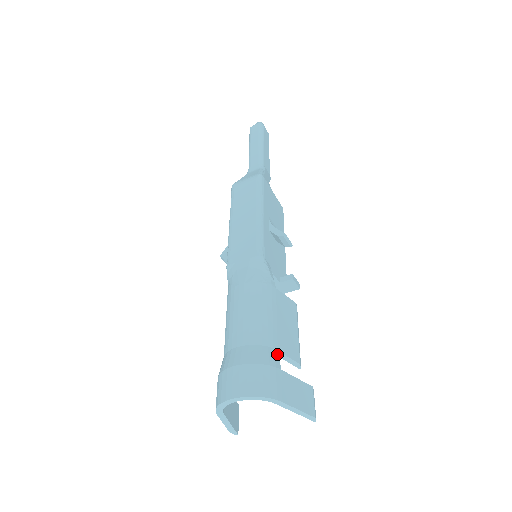
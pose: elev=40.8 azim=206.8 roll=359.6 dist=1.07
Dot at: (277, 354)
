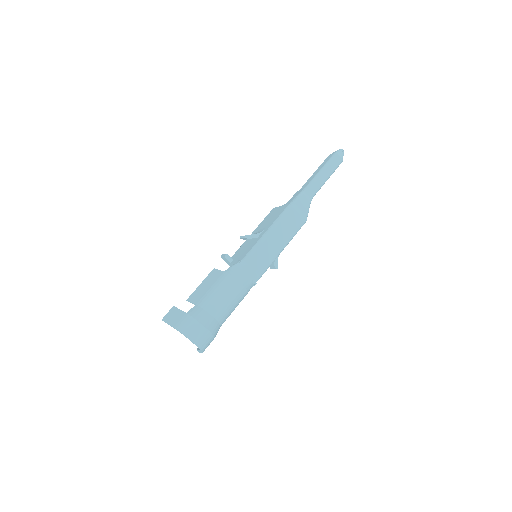
Dot at: occluded
